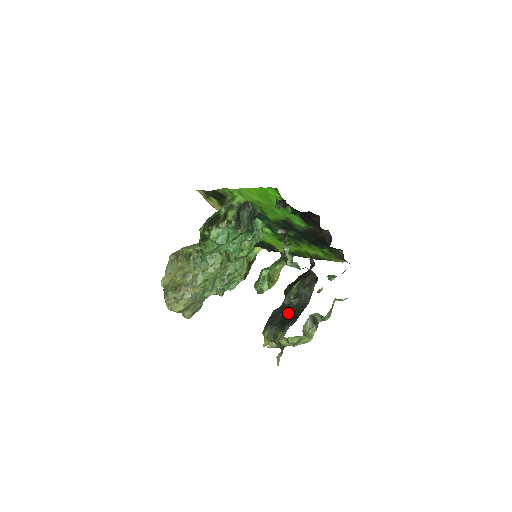
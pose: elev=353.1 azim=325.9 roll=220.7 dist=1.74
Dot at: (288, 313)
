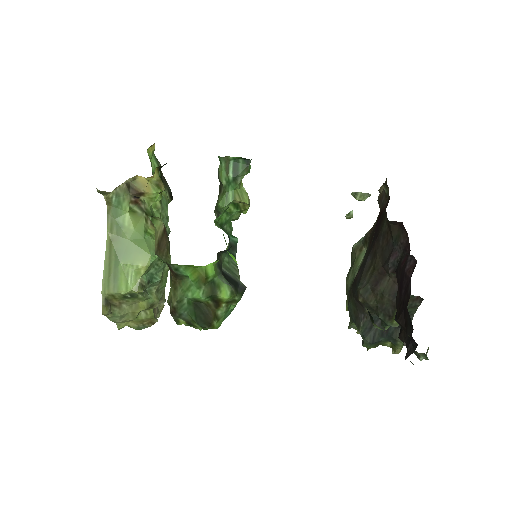
Dot at: occluded
